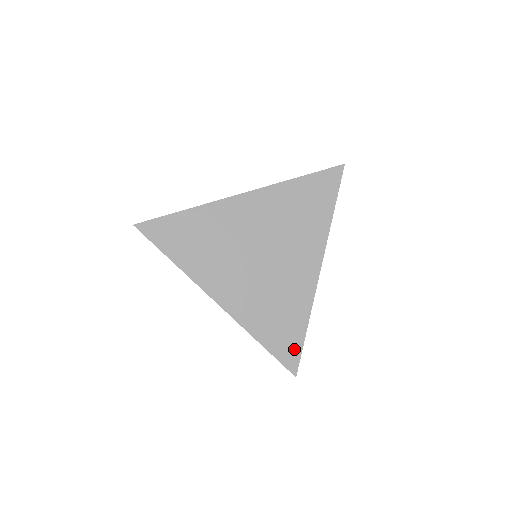
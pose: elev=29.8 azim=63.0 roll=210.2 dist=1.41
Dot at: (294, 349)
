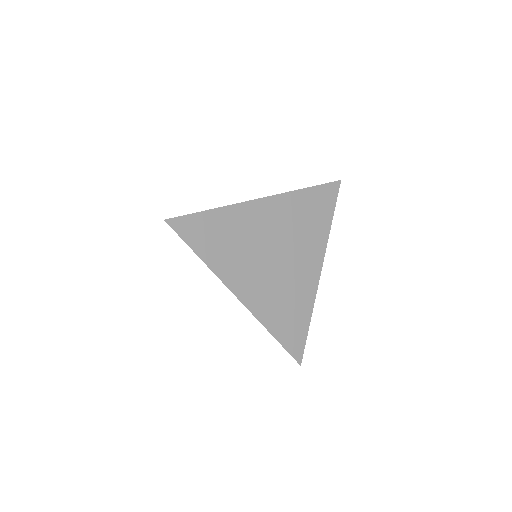
Dot at: (300, 341)
